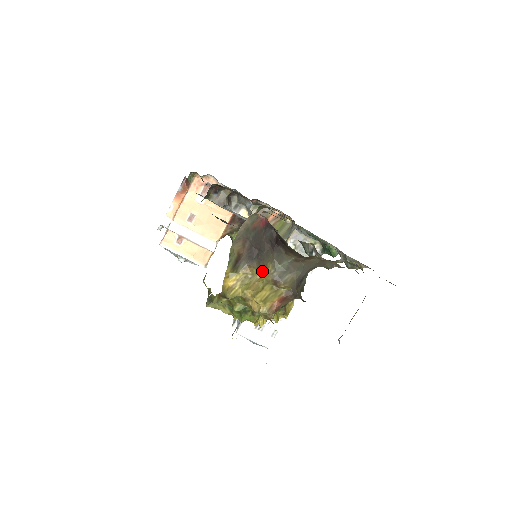
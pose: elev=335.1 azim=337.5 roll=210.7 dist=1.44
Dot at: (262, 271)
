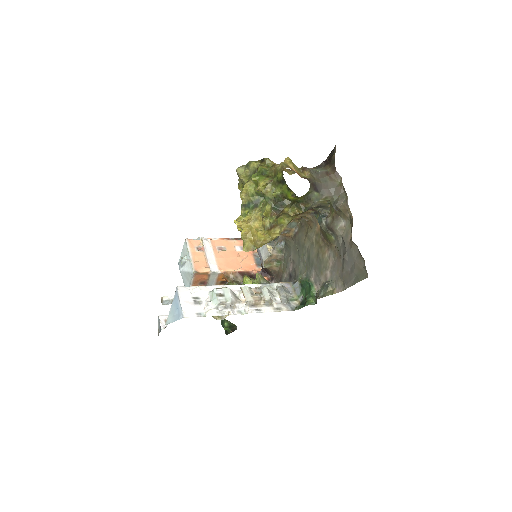
Dot at: occluded
